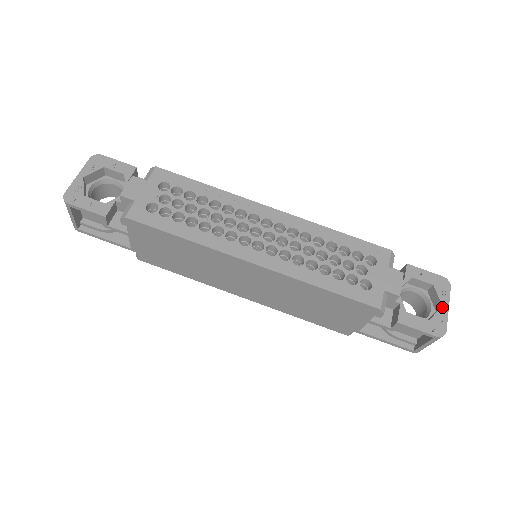
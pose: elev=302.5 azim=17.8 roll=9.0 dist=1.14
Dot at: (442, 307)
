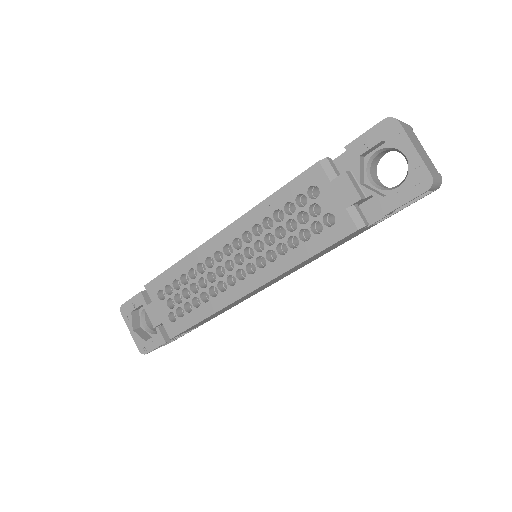
Dot at: (408, 154)
